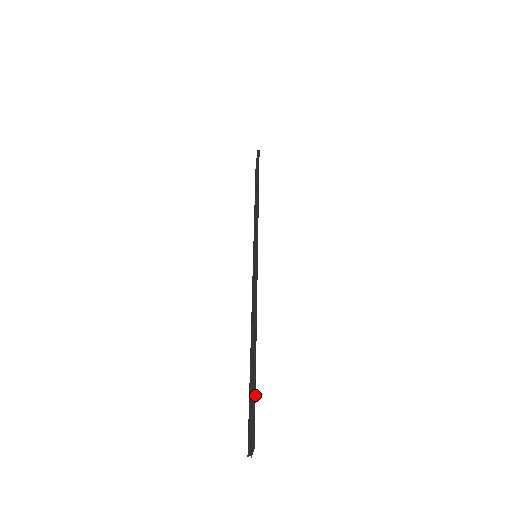
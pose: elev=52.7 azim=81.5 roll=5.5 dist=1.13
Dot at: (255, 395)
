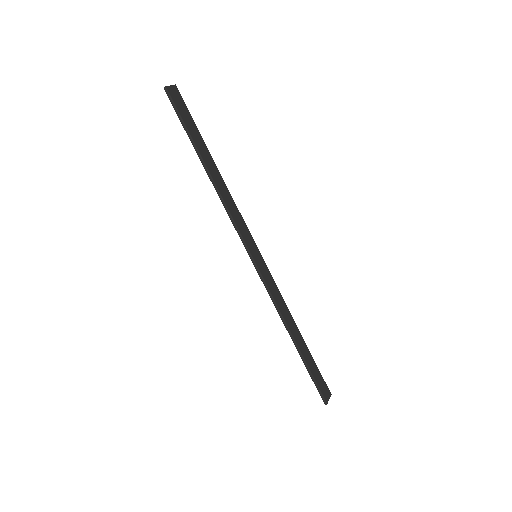
Dot at: (313, 378)
